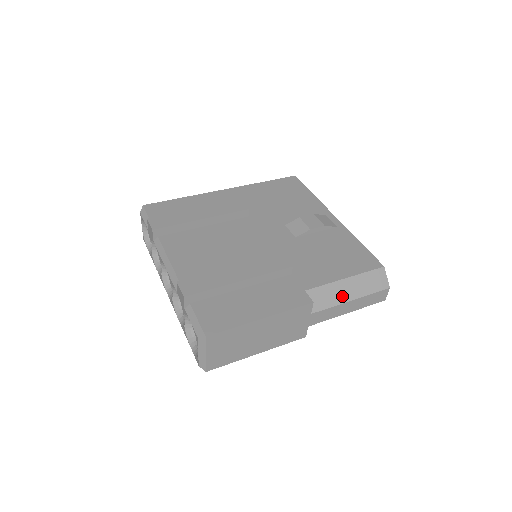
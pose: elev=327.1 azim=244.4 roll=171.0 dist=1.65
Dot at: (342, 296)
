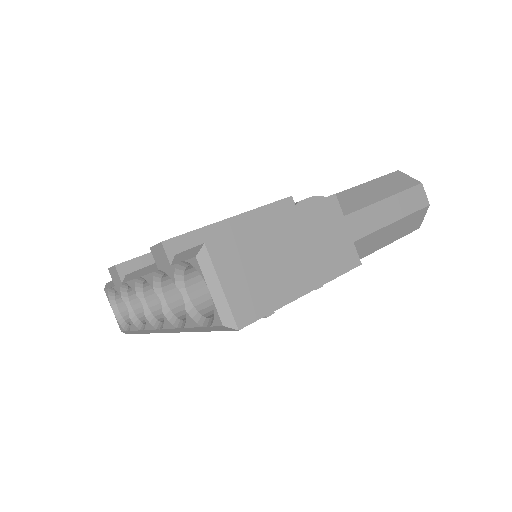
Dot at: (370, 197)
